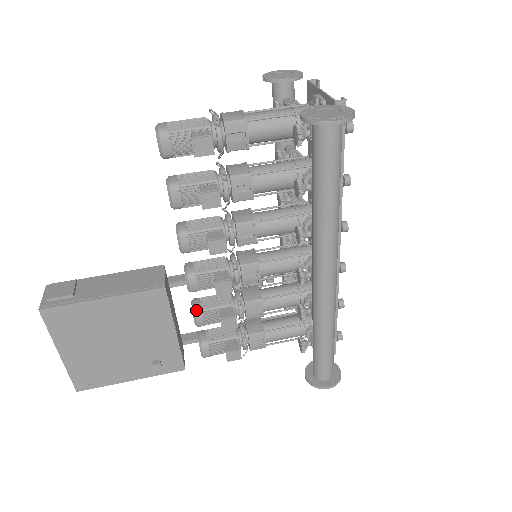
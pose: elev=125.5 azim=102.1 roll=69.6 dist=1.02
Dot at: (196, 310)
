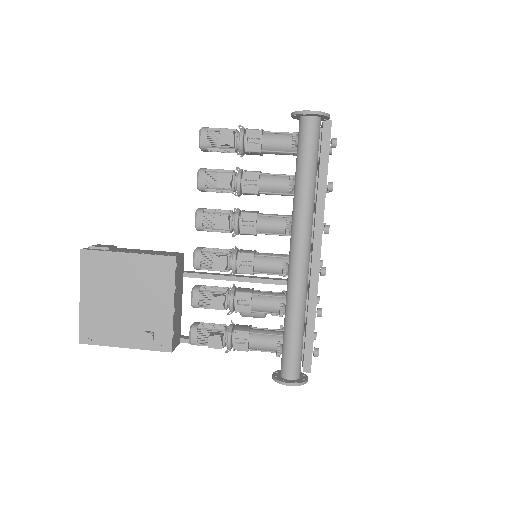
Dot at: (195, 288)
